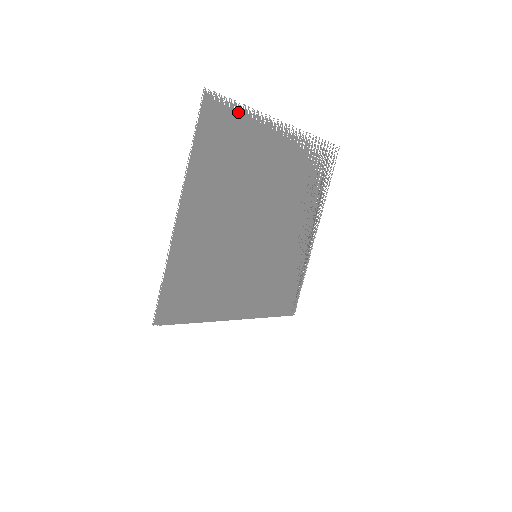
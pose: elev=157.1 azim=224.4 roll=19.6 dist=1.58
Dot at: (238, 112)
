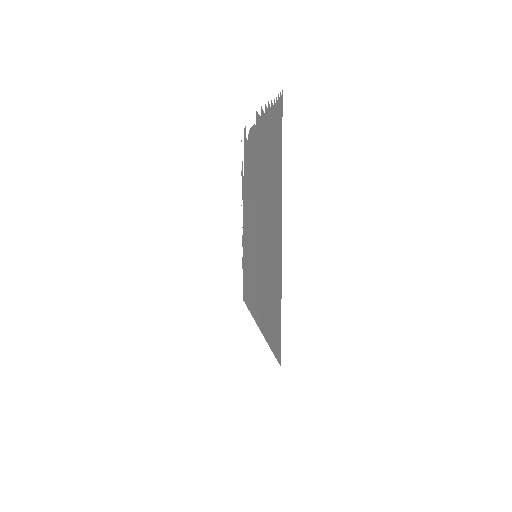
Dot at: (271, 110)
